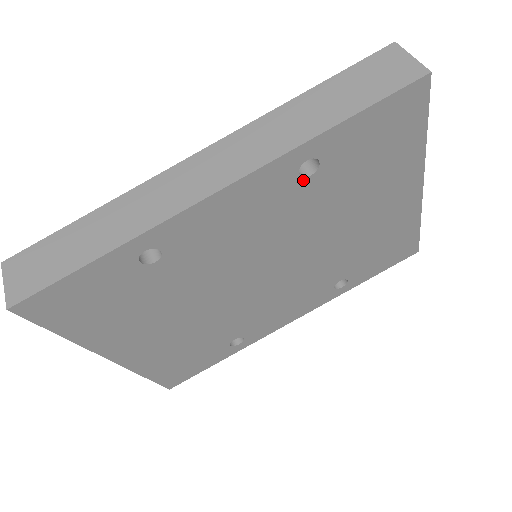
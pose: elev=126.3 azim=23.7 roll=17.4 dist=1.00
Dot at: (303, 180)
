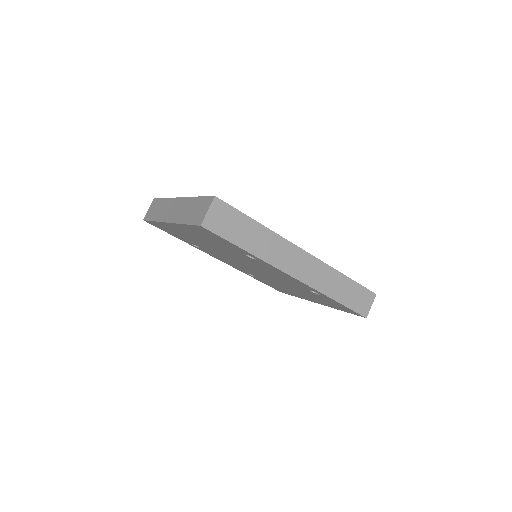
Dot at: (308, 290)
